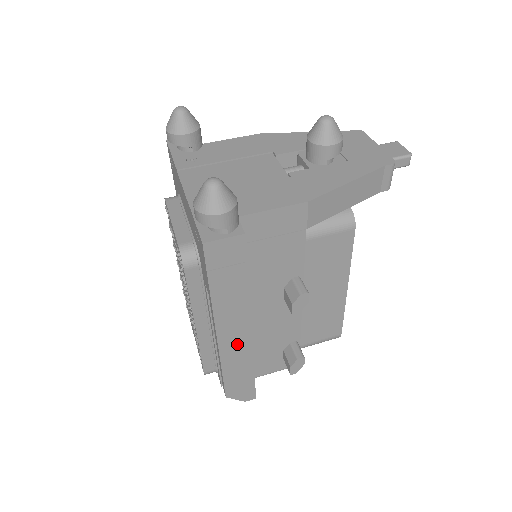
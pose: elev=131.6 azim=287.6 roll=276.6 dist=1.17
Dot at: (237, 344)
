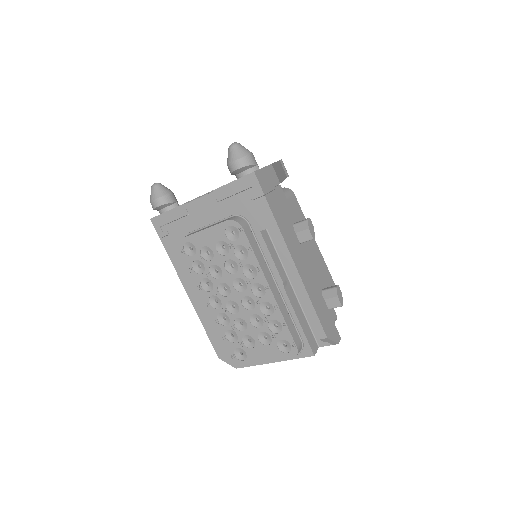
Dot at: (305, 269)
